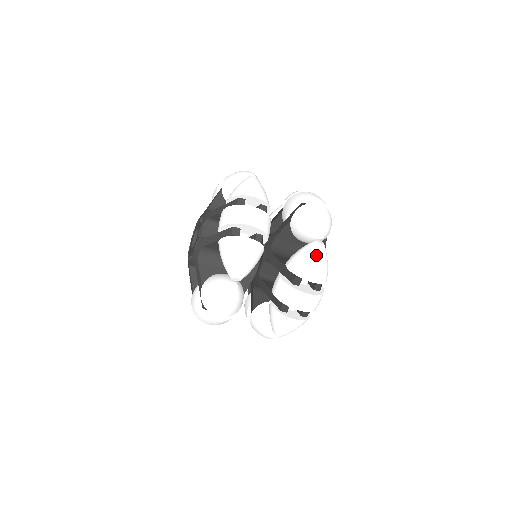
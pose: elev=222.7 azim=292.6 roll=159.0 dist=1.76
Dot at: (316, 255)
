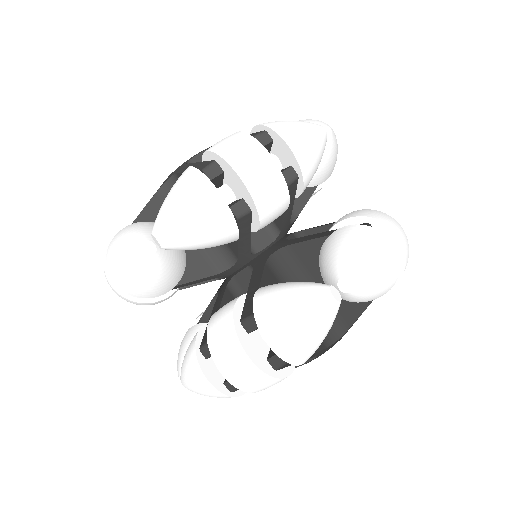
Dot at: occluded
